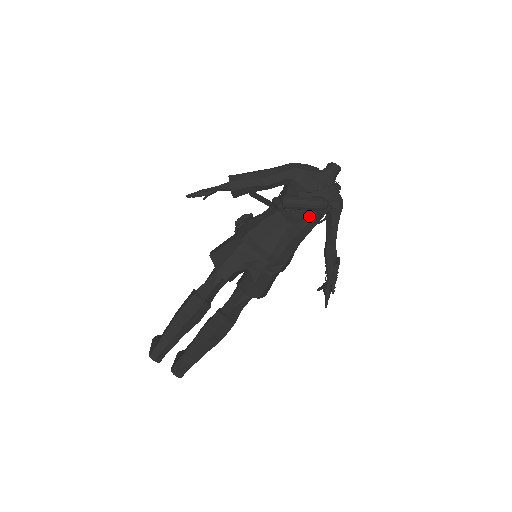
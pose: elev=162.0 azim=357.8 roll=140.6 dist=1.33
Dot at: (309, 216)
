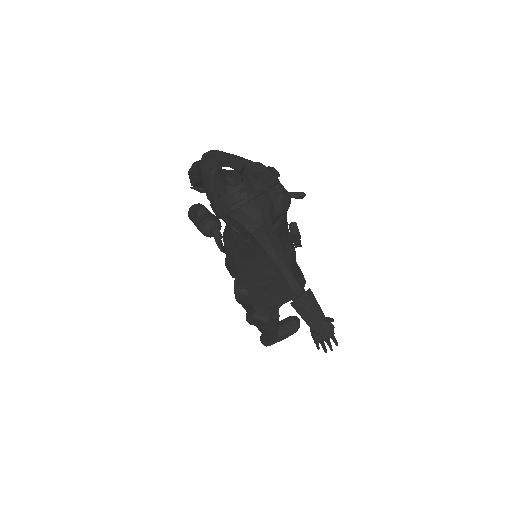
Dot at: occluded
